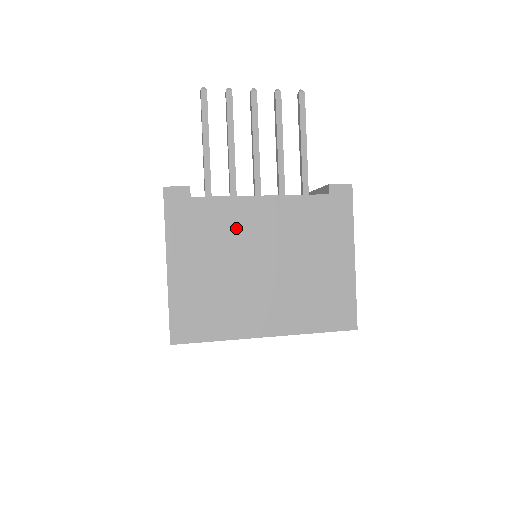
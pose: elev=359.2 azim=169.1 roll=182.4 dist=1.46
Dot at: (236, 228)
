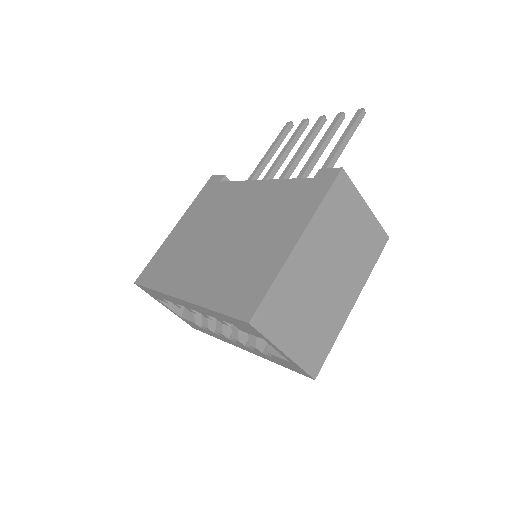
Dot at: (228, 204)
